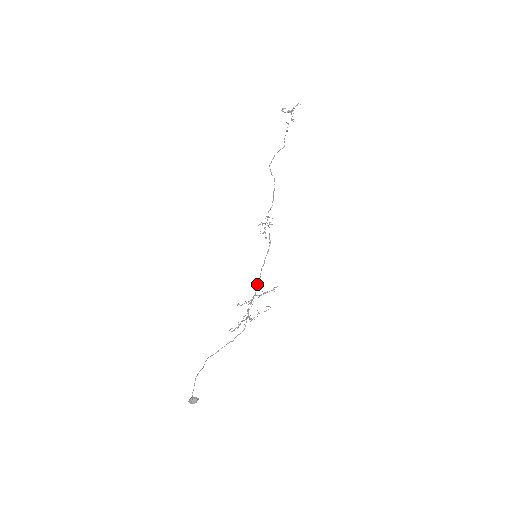
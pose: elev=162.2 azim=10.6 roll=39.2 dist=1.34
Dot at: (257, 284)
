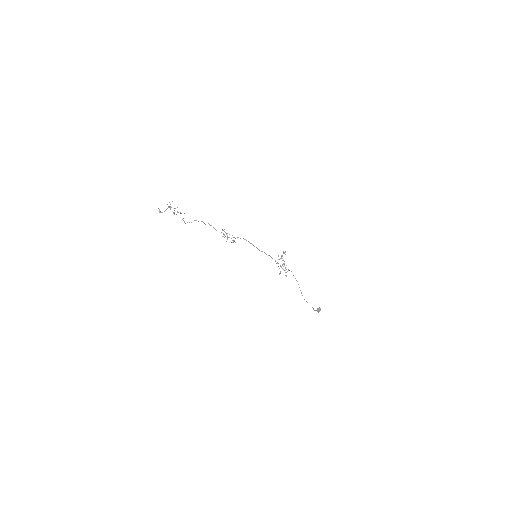
Dot at: occluded
